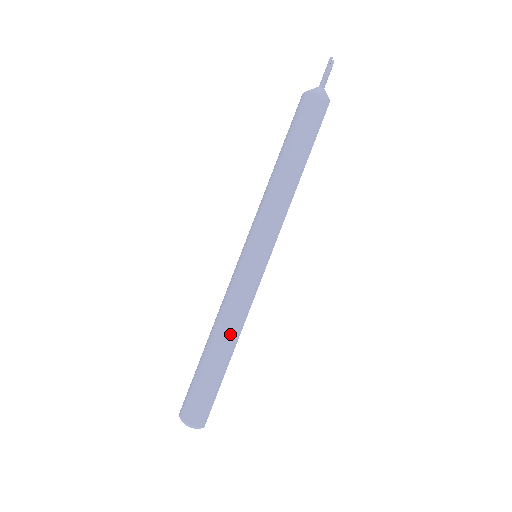
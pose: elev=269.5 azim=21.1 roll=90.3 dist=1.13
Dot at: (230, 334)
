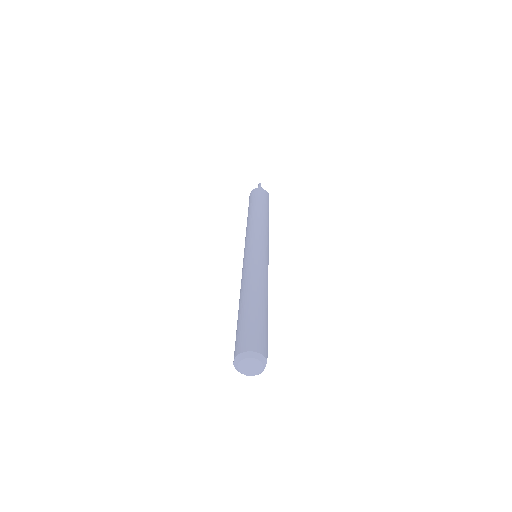
Dot at: (262, 287)
